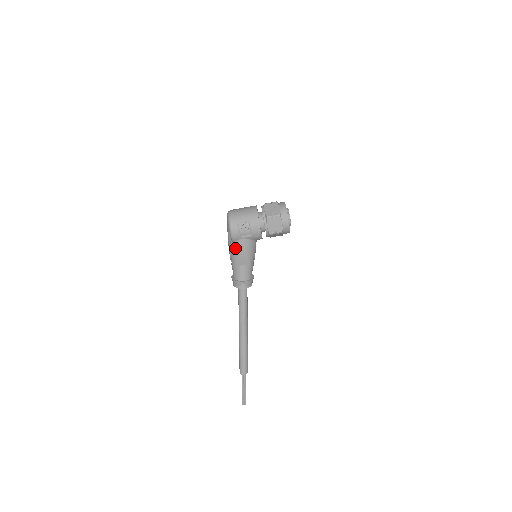
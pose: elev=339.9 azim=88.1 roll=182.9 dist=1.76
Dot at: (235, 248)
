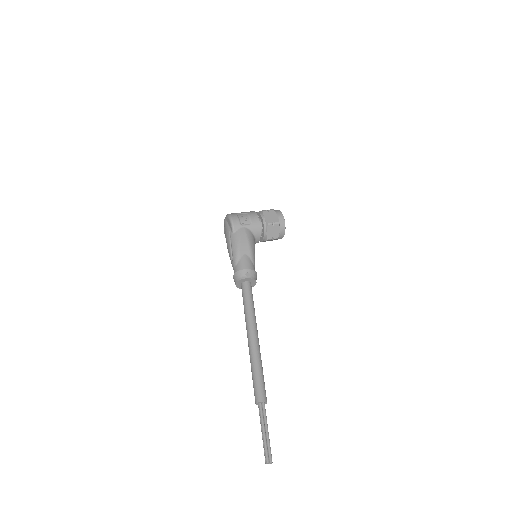
Dot at: (236, 237)
